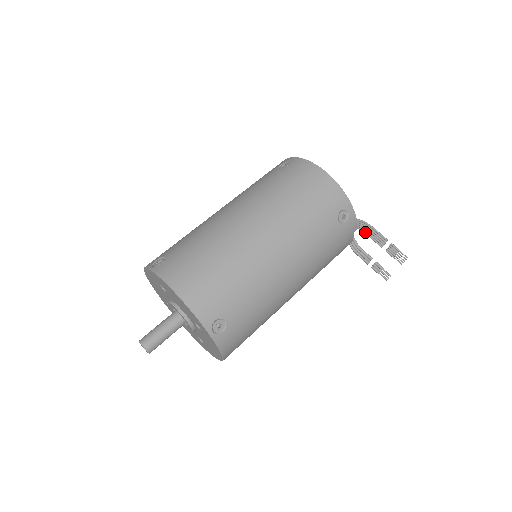
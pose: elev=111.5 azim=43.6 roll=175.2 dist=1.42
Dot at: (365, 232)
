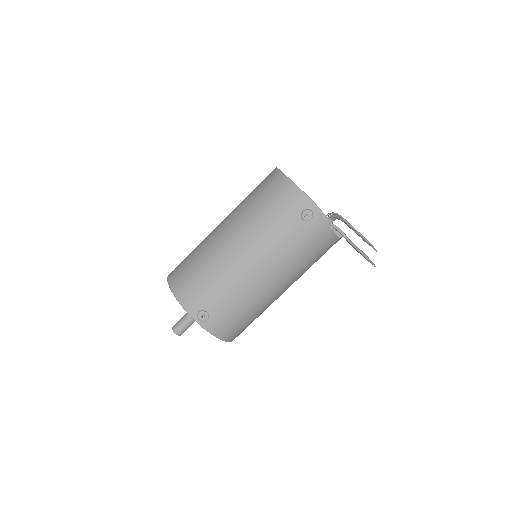
Dot at: (346, 224)
